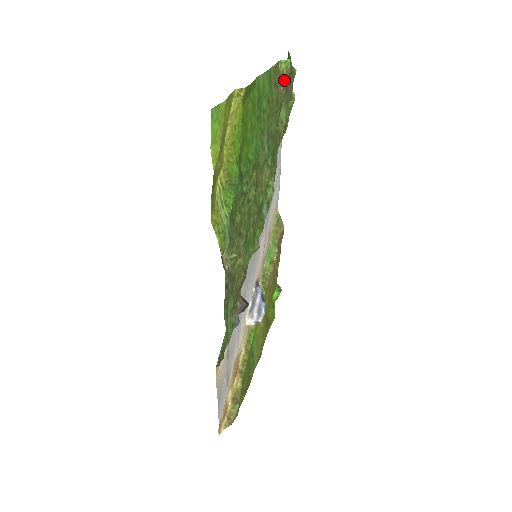
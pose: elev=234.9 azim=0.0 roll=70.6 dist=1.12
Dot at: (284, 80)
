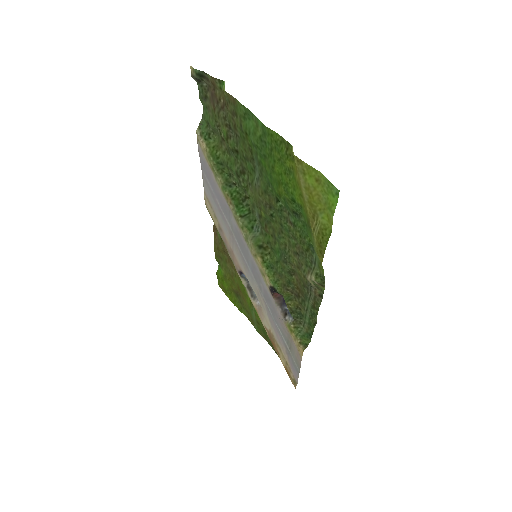
Dot at: (225, 103)
